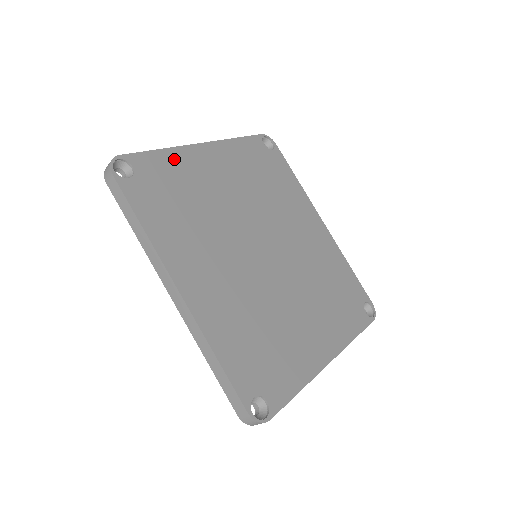
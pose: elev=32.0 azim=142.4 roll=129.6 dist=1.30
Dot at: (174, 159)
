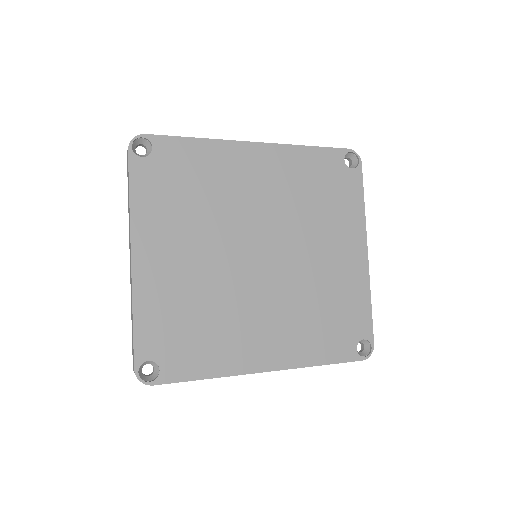
Dot at: (146, 308)
